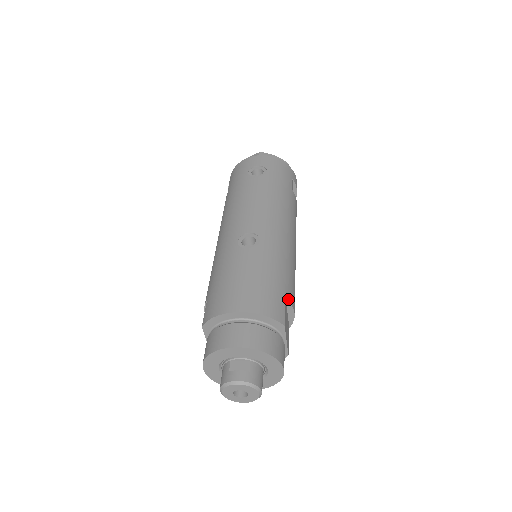
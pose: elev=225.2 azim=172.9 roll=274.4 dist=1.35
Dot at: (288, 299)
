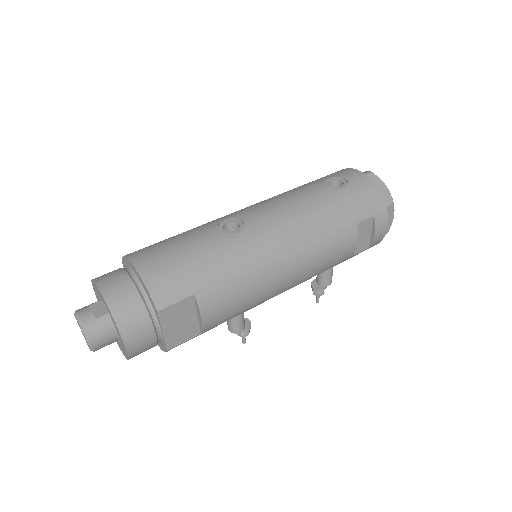
Dot at: (198, 298)
